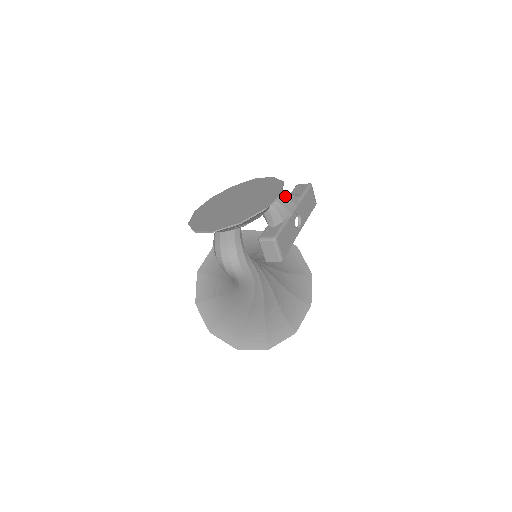
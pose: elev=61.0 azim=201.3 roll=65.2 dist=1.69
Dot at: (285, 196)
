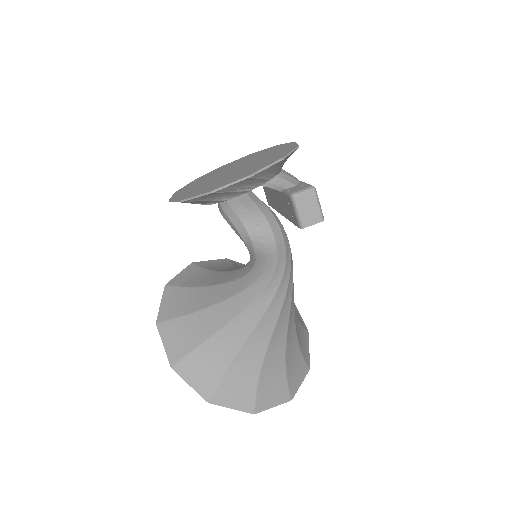
Dot at: occluded
